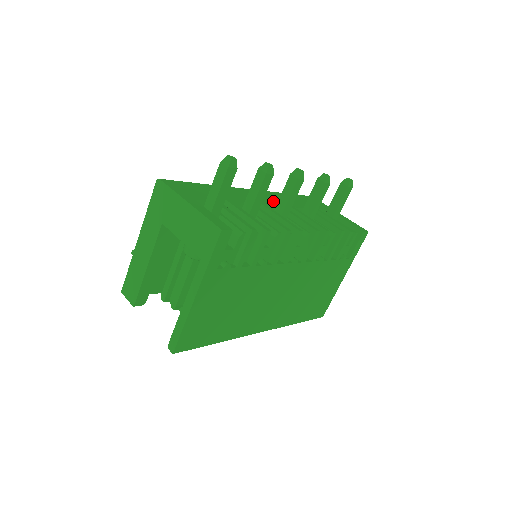
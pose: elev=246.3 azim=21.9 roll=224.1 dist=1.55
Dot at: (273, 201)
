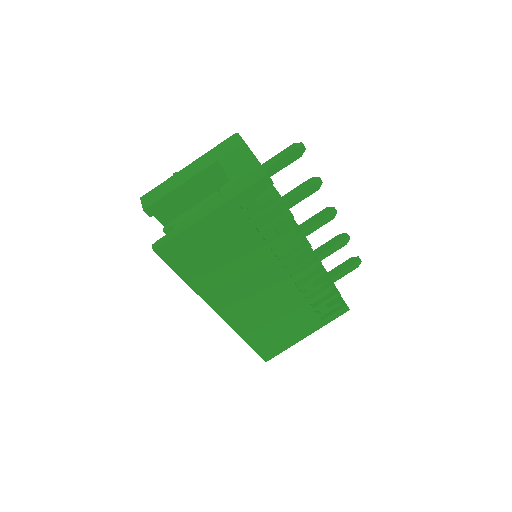
Dot at: occluded
